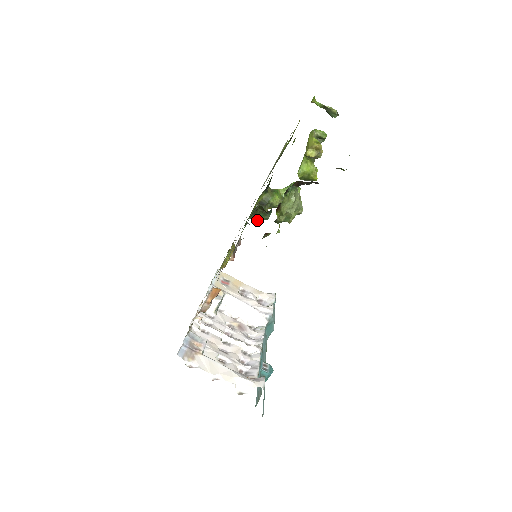
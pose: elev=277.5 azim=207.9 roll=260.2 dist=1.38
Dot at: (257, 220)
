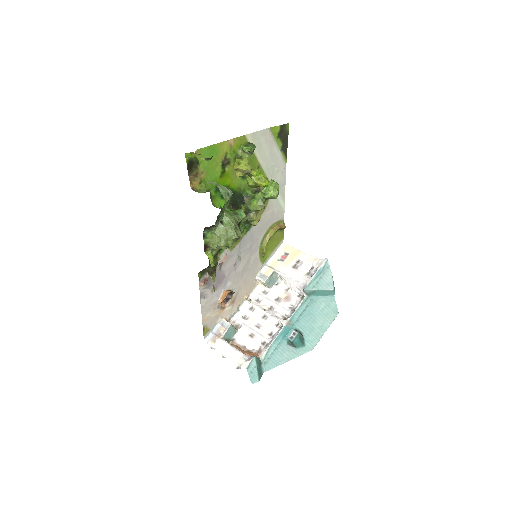
Dot at: occluded
